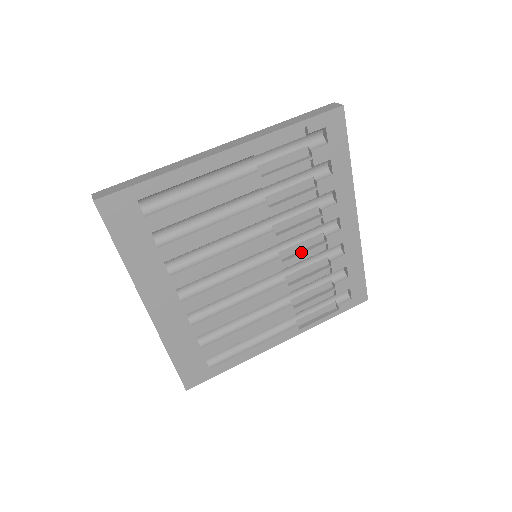
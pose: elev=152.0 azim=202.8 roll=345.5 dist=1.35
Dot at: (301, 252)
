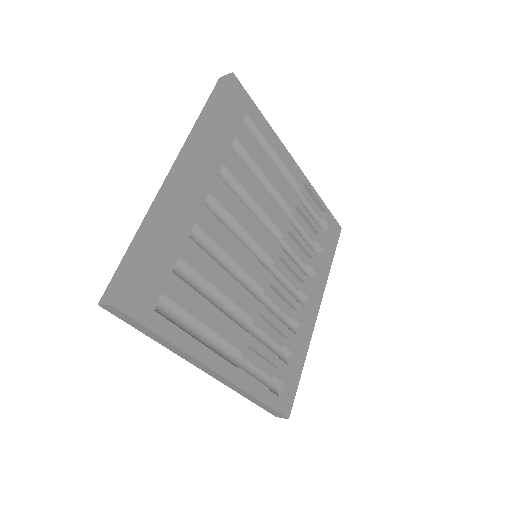
Dot at: (281, 293)
